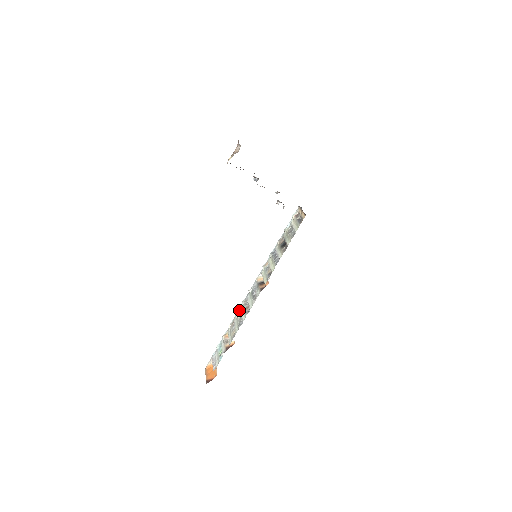
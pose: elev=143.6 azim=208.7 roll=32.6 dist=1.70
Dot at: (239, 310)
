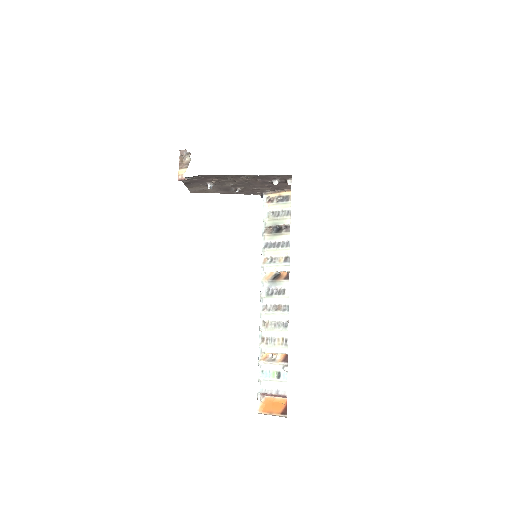
Dot at: (262, 323)
